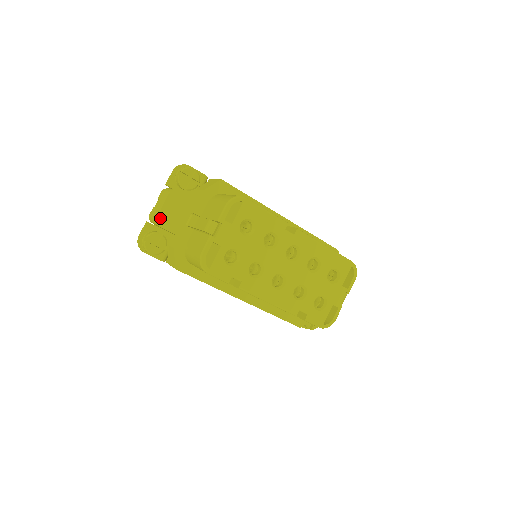
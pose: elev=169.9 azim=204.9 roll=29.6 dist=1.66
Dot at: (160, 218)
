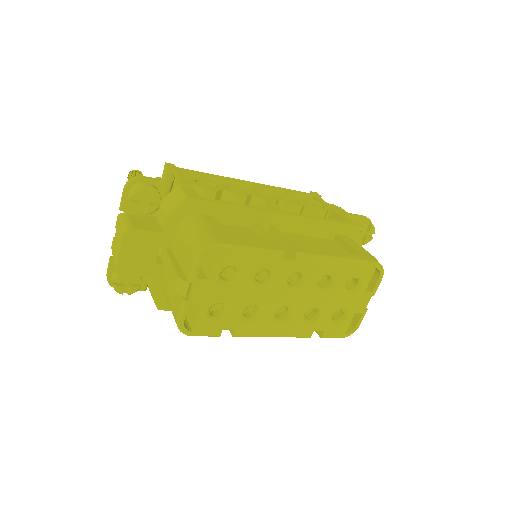
Dot at: (121, 267)
